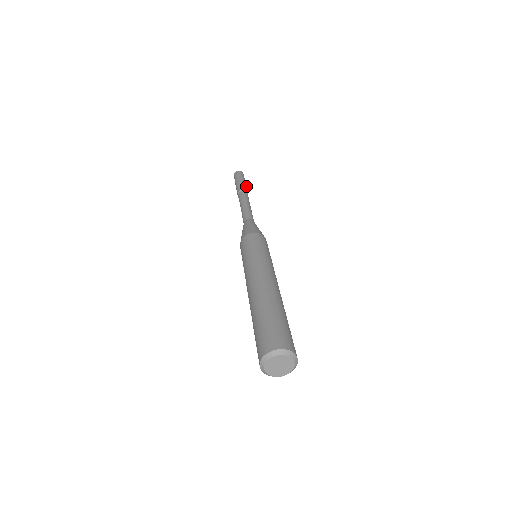
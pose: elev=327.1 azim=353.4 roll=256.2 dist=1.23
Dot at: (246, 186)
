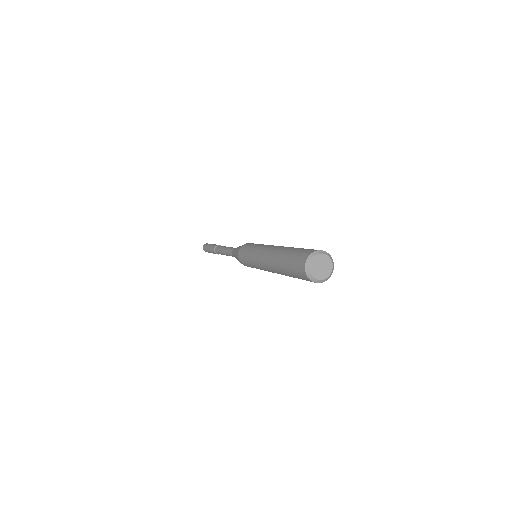
Dot at: occluded
